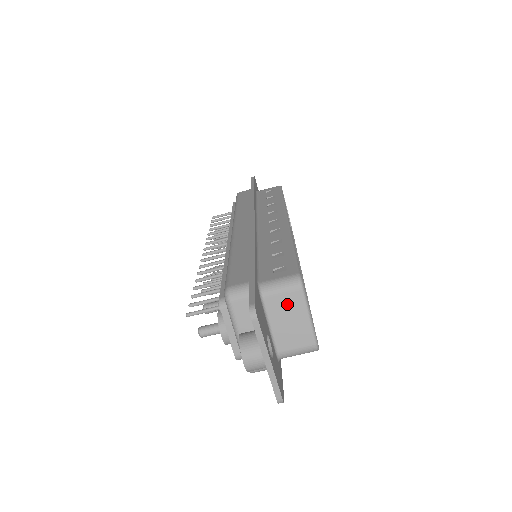
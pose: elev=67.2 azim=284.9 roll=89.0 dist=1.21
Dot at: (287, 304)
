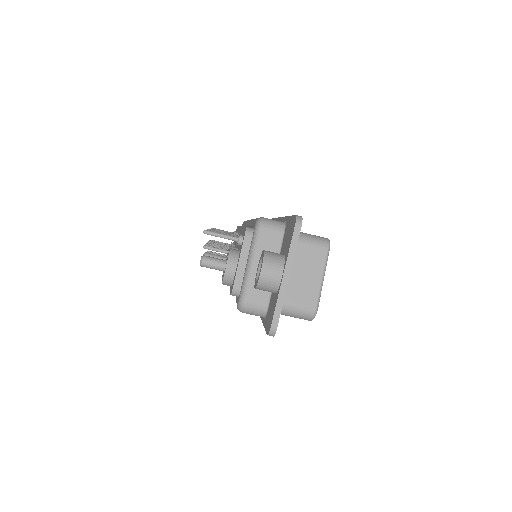
Dot at: (309, 257)
